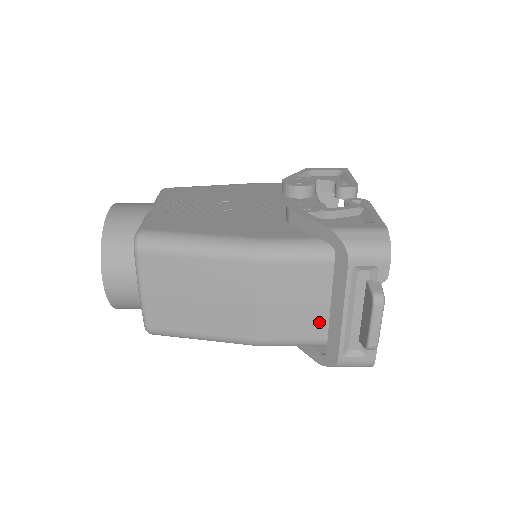
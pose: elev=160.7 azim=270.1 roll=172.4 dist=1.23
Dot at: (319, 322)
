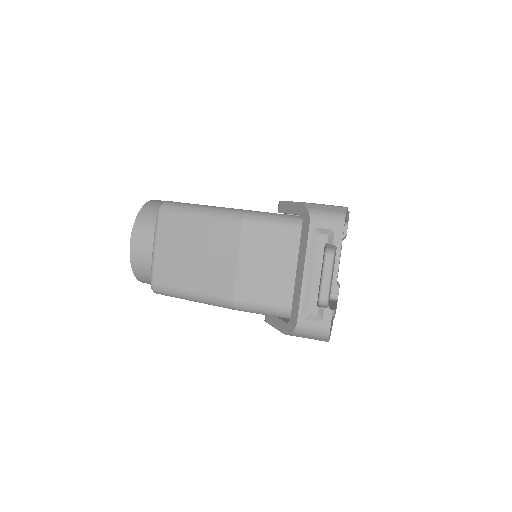
Dot at: (287, 288)
